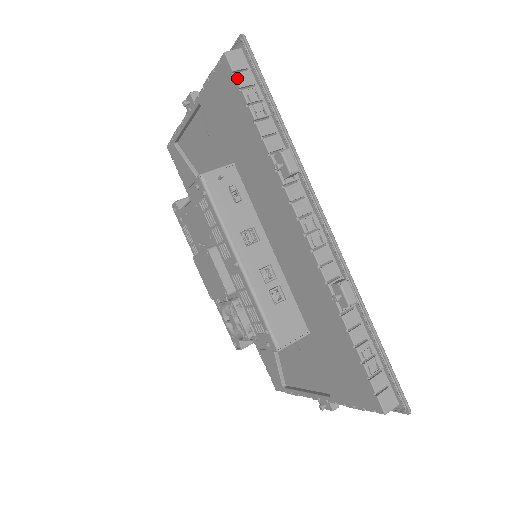
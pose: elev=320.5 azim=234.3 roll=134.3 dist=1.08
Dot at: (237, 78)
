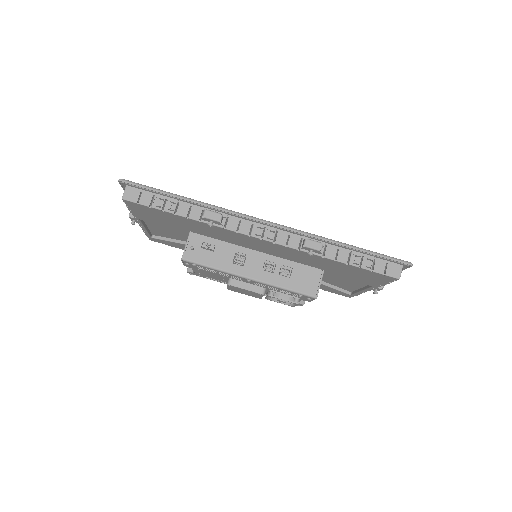
Dot at: (142, 204)
